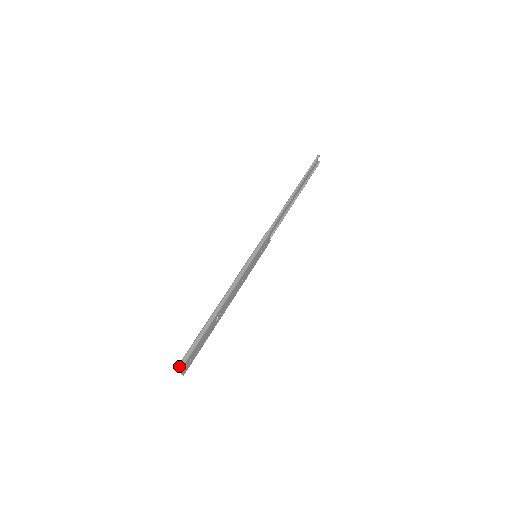
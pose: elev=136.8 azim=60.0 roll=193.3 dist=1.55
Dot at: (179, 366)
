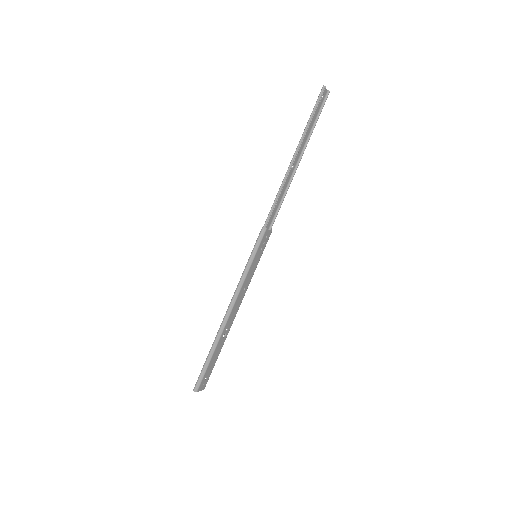
Dot at: (195, 389)
